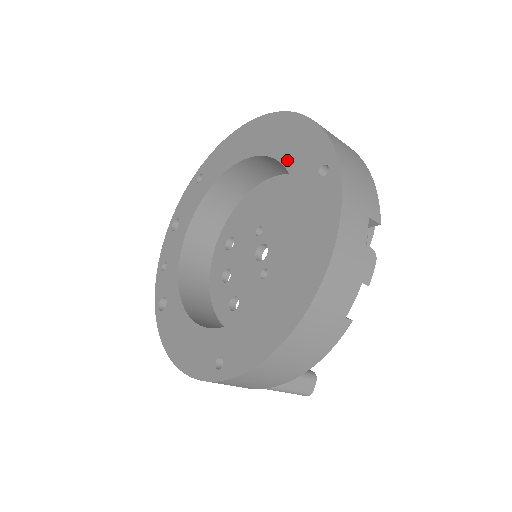
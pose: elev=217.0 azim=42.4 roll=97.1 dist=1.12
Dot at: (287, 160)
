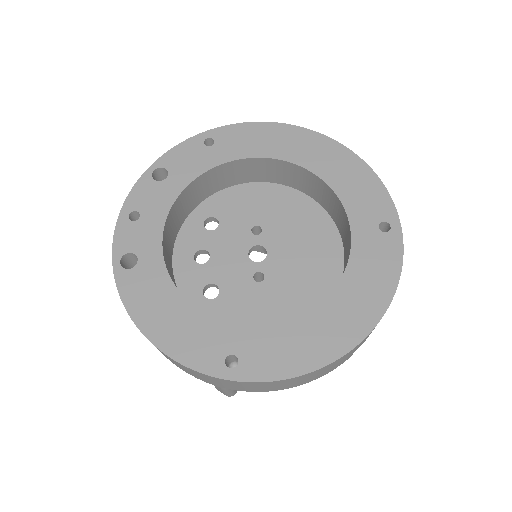
Dot at: (343, 194)
